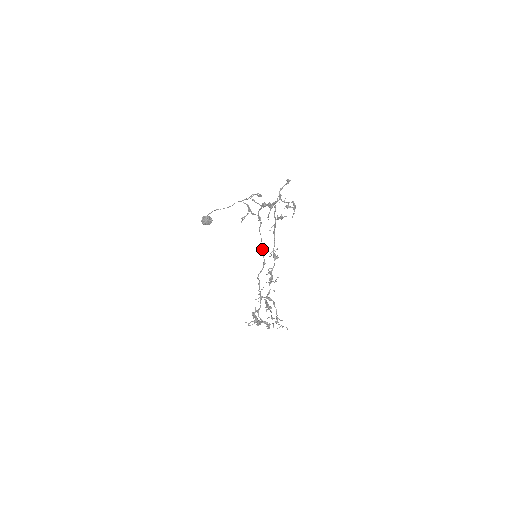
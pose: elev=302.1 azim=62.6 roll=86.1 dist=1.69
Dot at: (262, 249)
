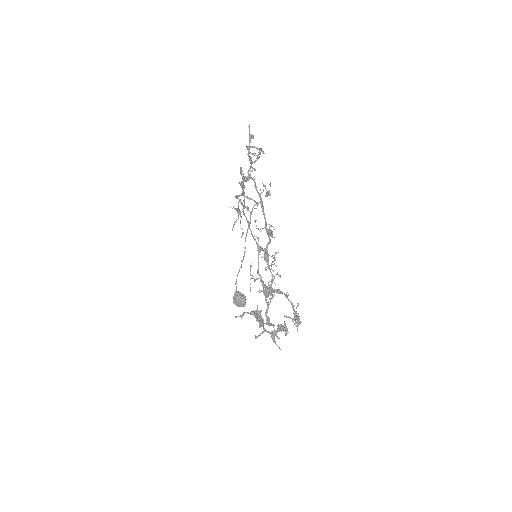
Dot at: occluded
